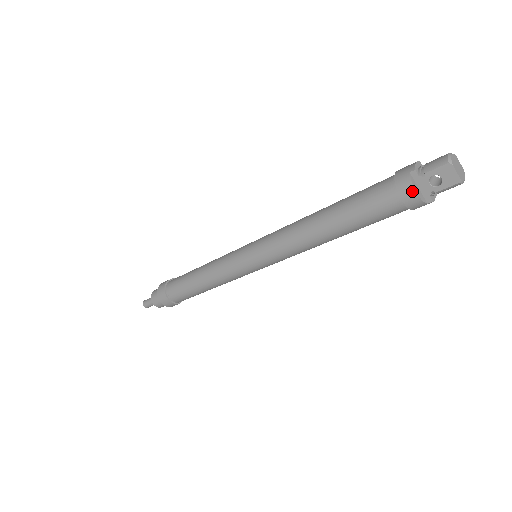
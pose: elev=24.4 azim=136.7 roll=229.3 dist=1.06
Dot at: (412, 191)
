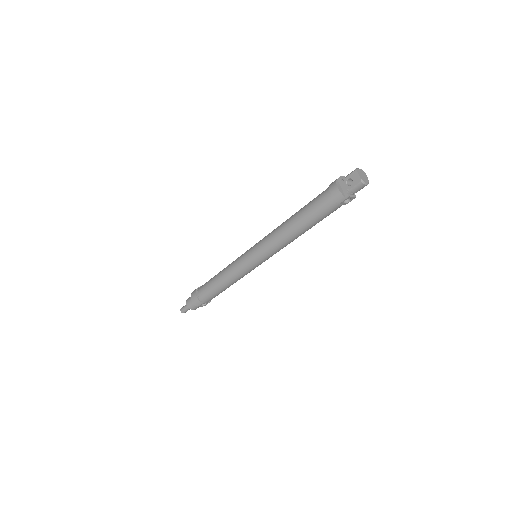
Dot at: (336, 187)
